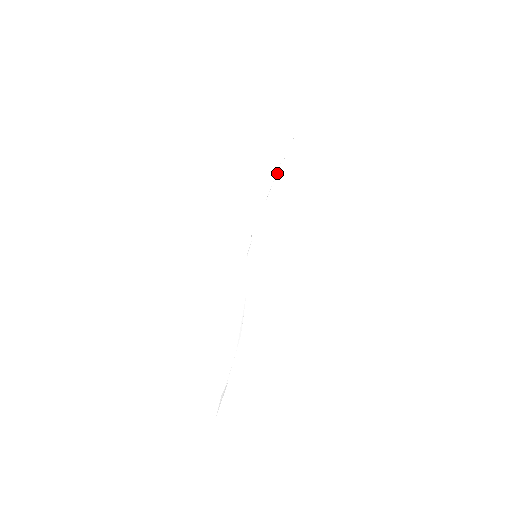
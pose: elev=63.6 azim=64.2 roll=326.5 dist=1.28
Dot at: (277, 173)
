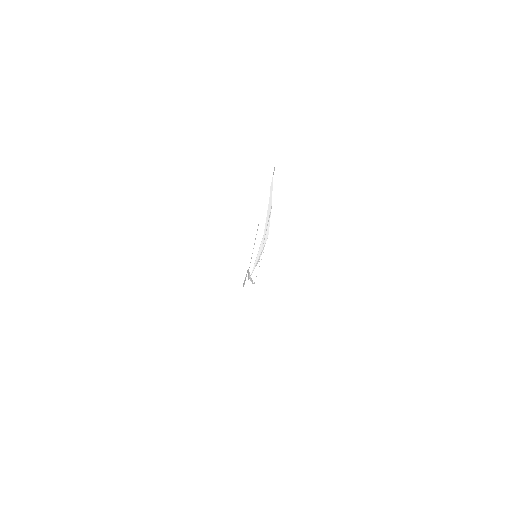
Dot at: (249, 274)
